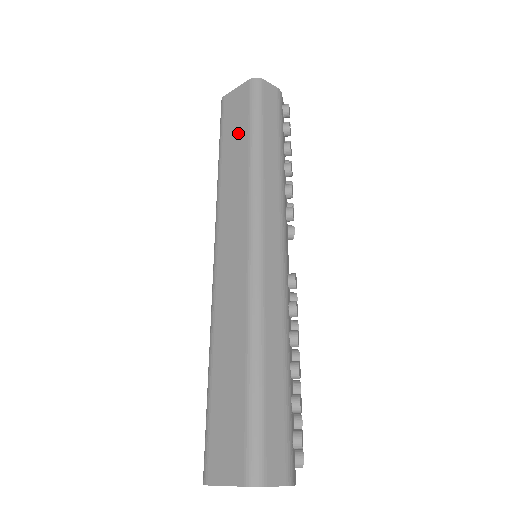
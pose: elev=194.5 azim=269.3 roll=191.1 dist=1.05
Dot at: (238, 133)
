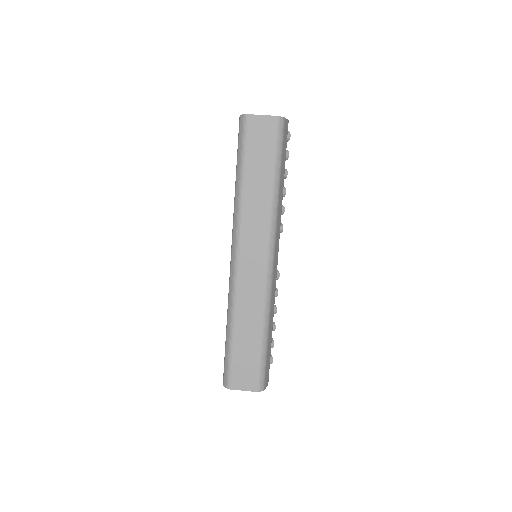
Dot at: (262, 166)
